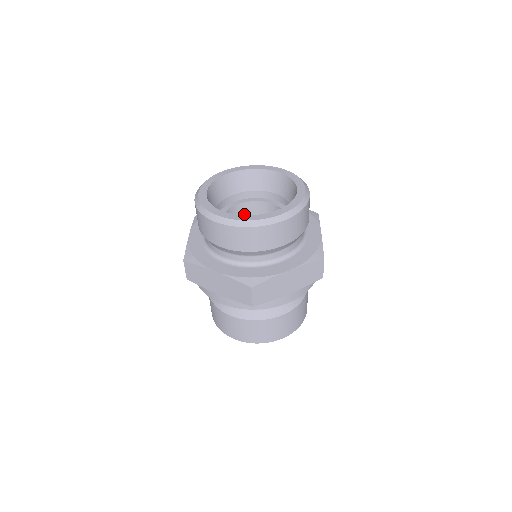
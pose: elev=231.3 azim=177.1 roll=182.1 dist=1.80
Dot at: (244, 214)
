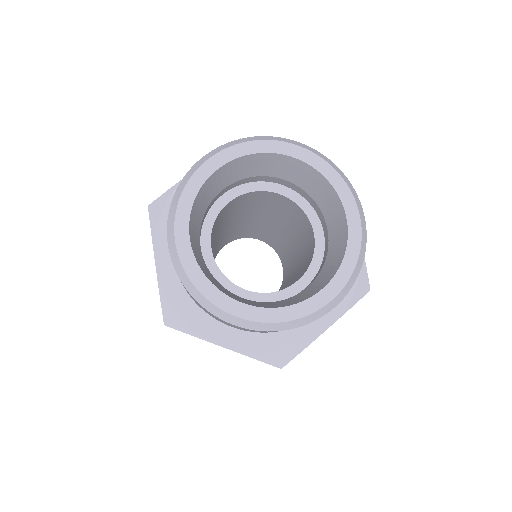
Dot at: (284, 204)
